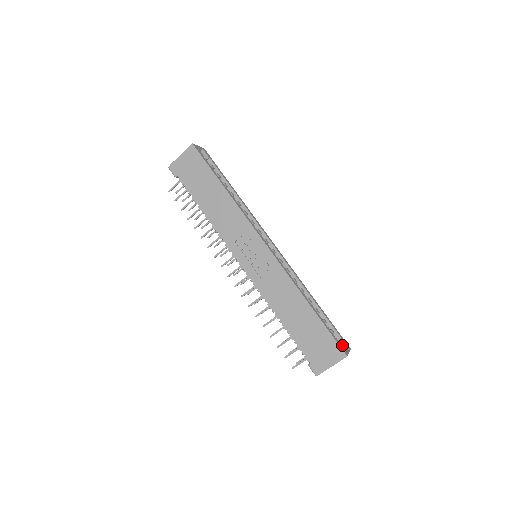
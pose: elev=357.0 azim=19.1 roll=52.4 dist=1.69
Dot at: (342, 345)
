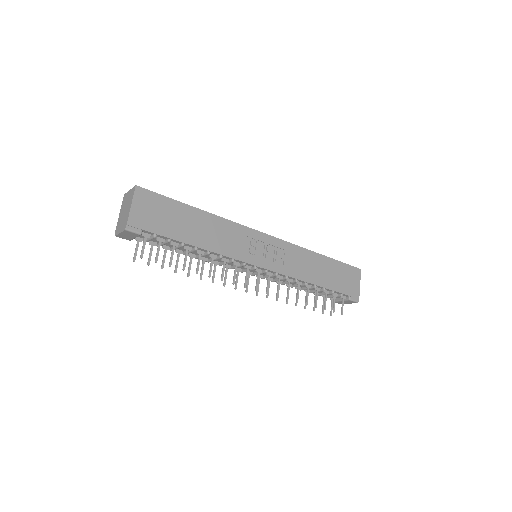
Dot at: occluded
